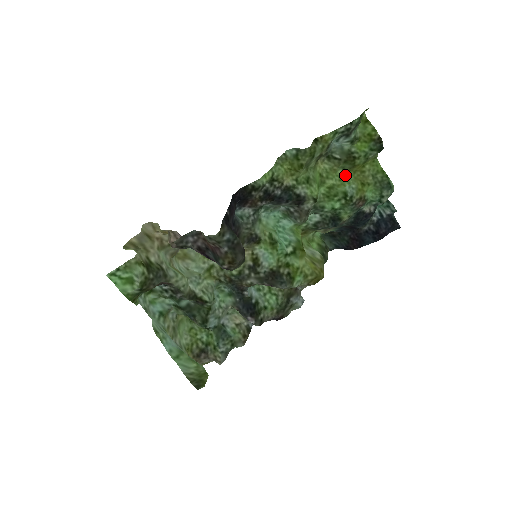
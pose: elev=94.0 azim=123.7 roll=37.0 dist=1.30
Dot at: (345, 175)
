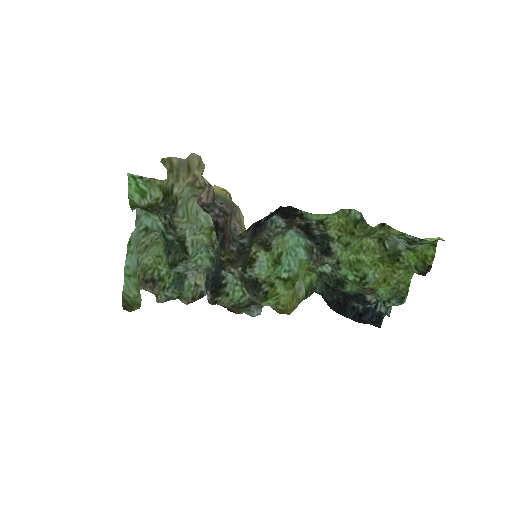
Dot at: (379, 261)
